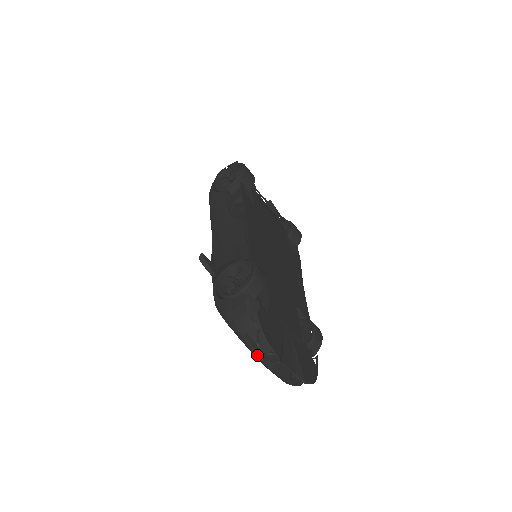
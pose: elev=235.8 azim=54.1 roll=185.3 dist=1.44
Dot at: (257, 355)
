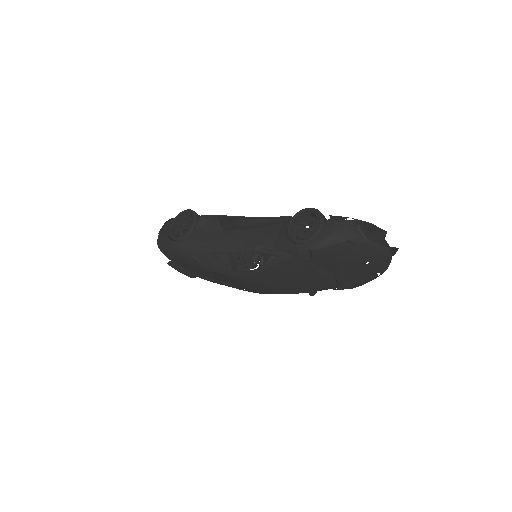
Dot at: (372, 242)
